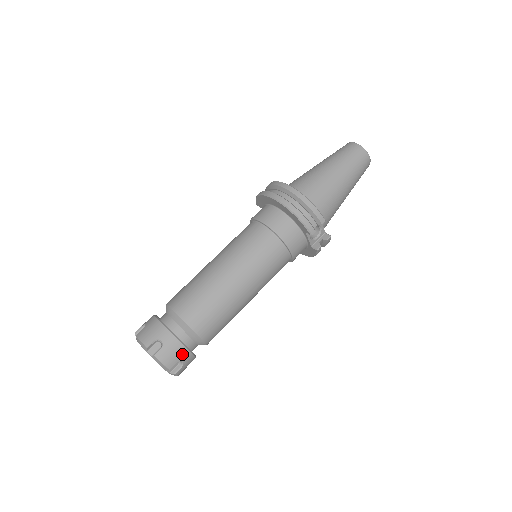
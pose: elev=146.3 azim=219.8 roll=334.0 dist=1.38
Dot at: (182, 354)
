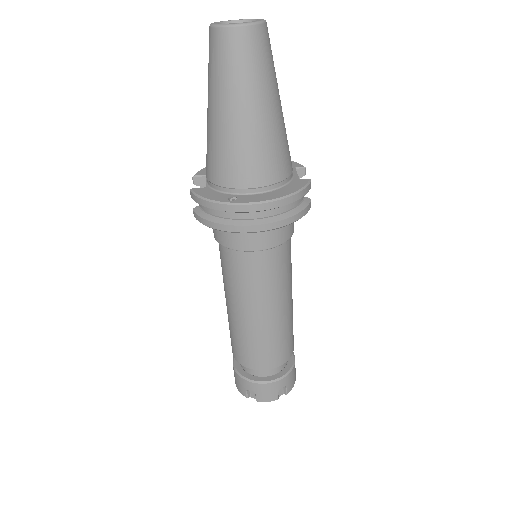
Dot at: (295, 368)
